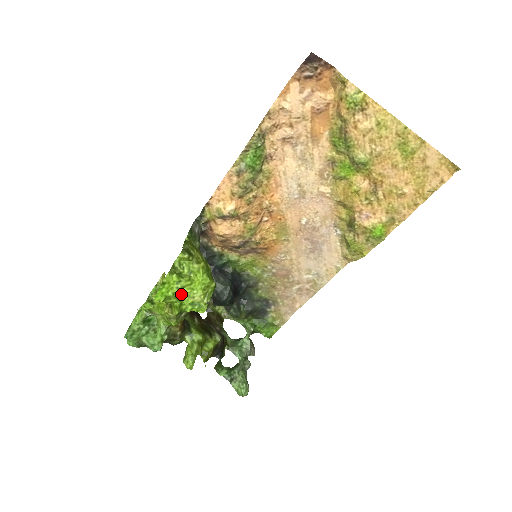
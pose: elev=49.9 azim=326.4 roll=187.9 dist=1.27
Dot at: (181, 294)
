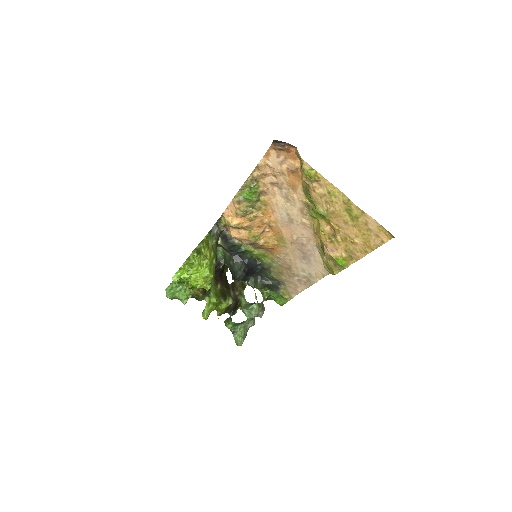
Dot at: (190, 278)
